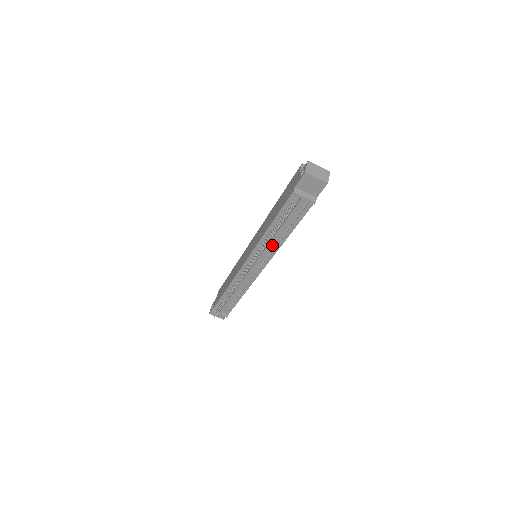
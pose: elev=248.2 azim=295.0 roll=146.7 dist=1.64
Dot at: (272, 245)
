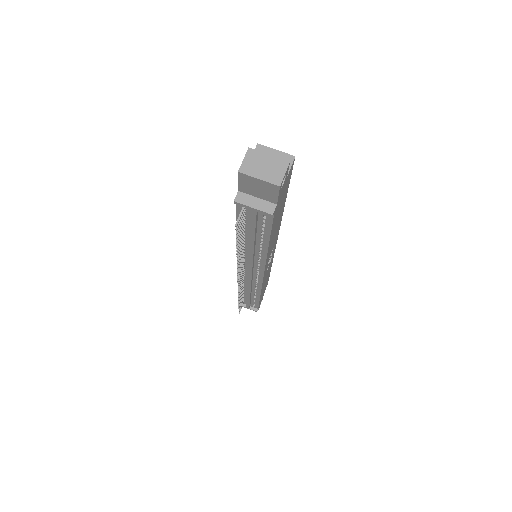
Dot at: (255, 254)
